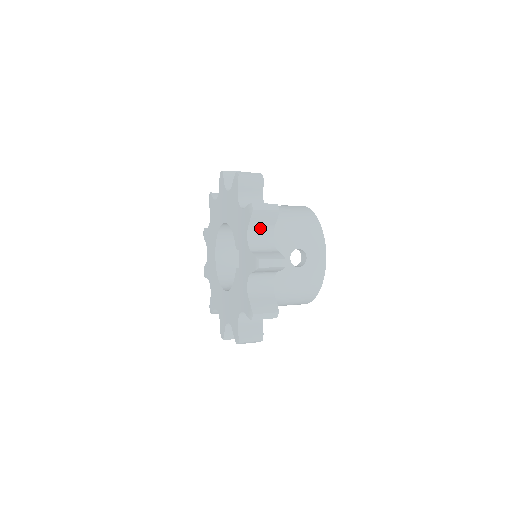
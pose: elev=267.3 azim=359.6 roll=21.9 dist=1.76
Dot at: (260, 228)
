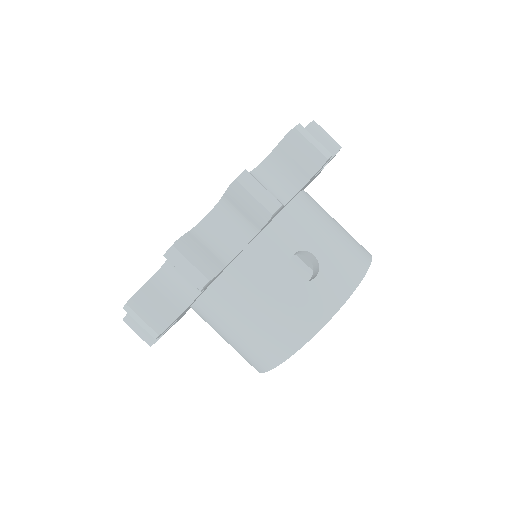
Dot at: (285, 169)
